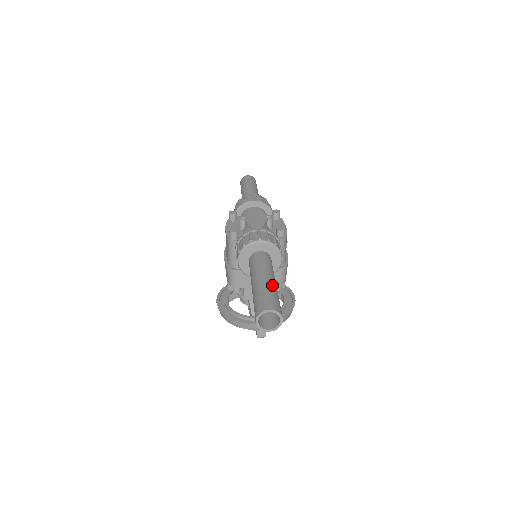
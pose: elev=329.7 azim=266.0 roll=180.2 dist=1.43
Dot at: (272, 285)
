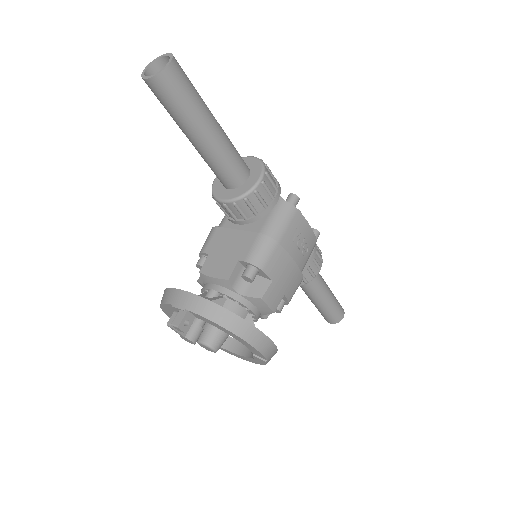
Dot at: (206, 105)
